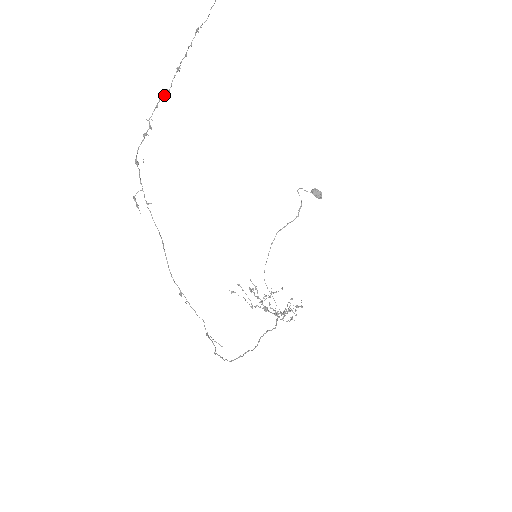
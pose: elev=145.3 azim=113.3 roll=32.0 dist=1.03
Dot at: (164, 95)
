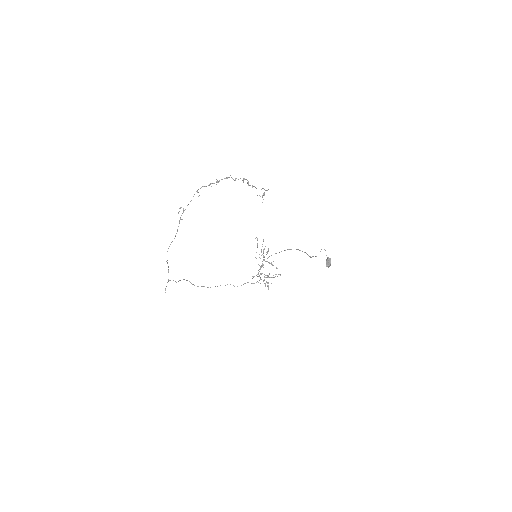
Dot at: occluded
